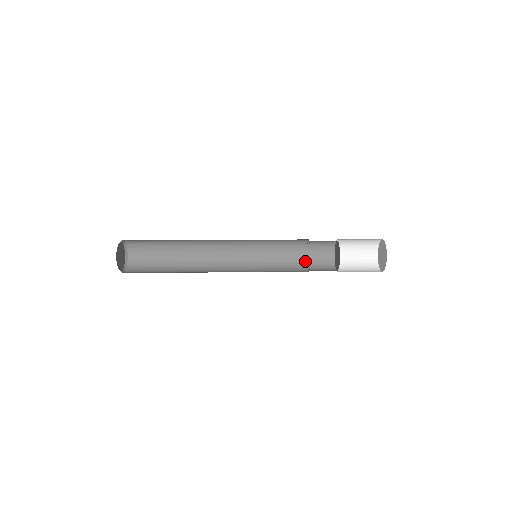
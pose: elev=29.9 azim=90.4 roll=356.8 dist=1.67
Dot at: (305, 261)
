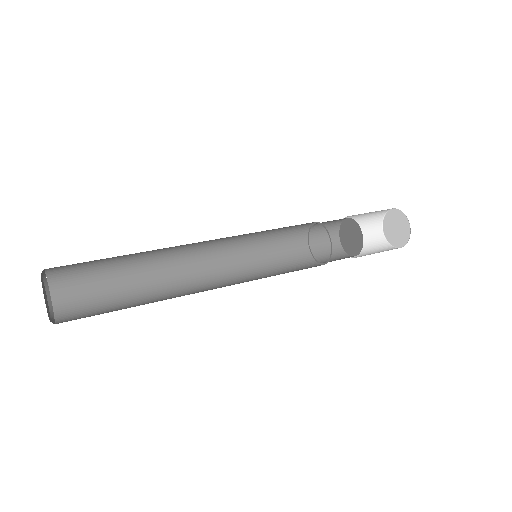
Dot at: (306, 244)
